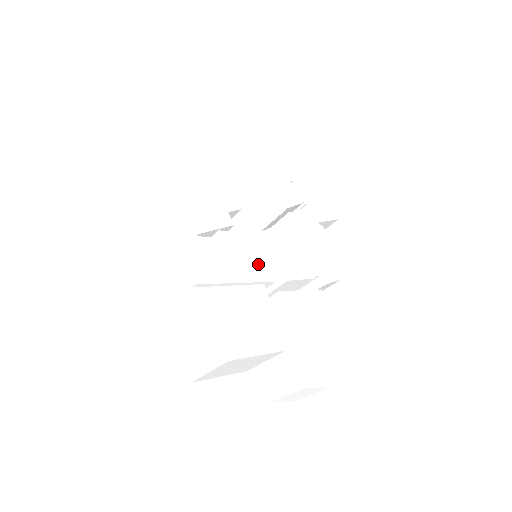
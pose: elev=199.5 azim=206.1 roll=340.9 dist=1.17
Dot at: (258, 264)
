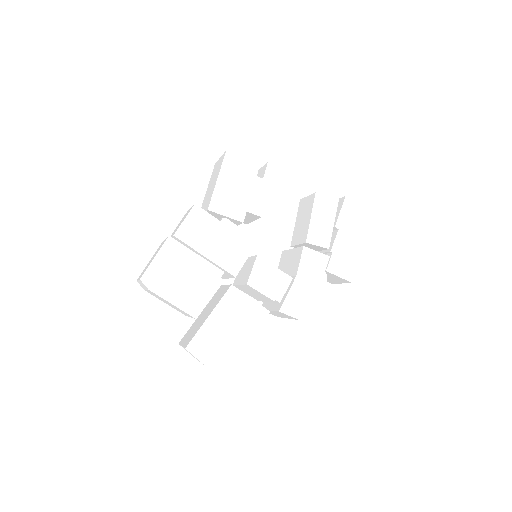
Dot at: (234, 258)
